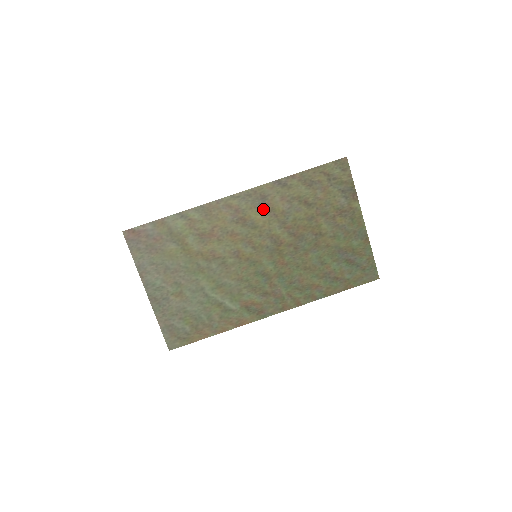
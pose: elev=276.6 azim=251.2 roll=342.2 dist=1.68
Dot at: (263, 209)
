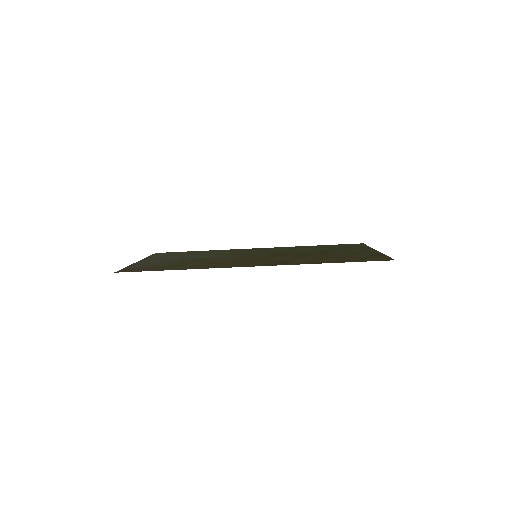
Dot at: (278, 261)
